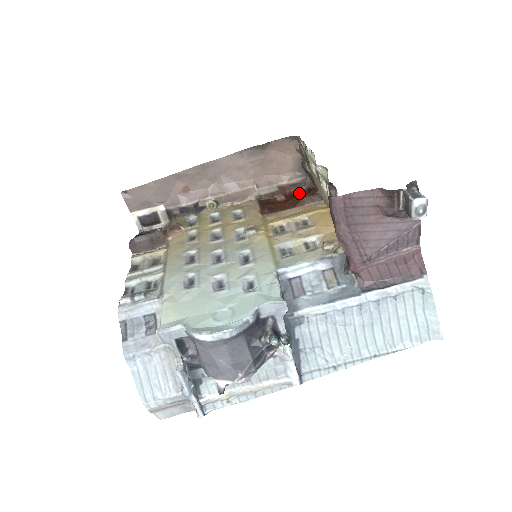
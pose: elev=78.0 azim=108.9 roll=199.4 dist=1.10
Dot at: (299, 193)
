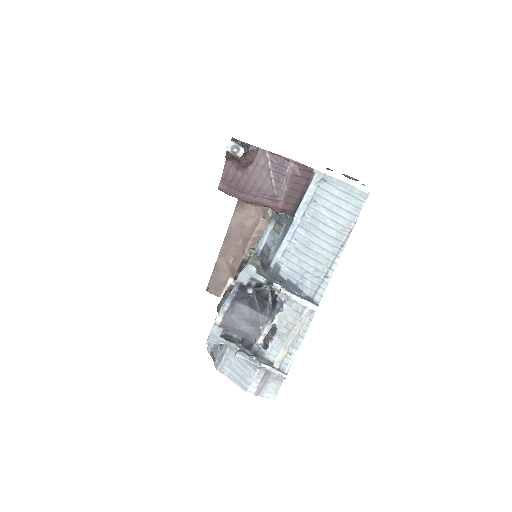
Dot at: occluded
